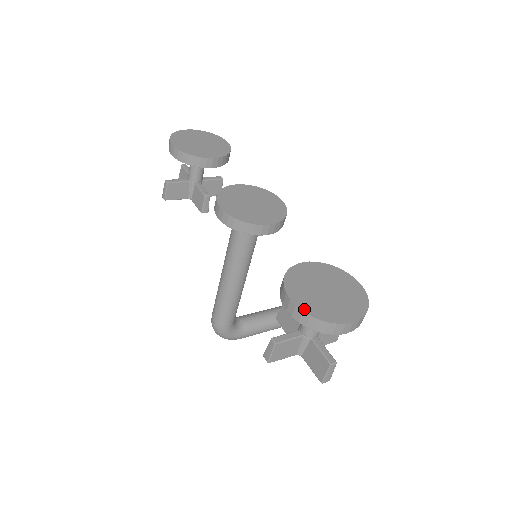
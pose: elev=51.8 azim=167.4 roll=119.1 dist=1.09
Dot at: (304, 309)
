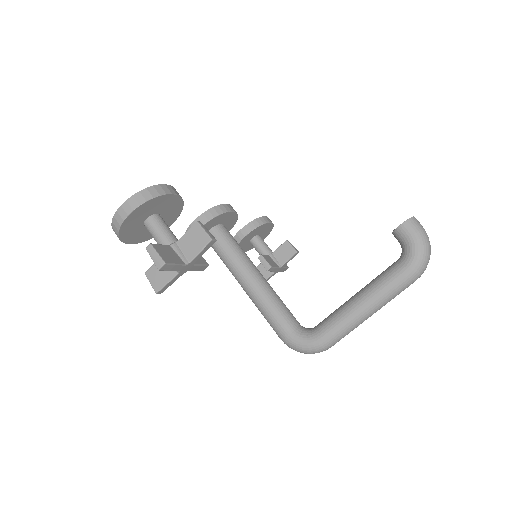
Dot at: occluded
